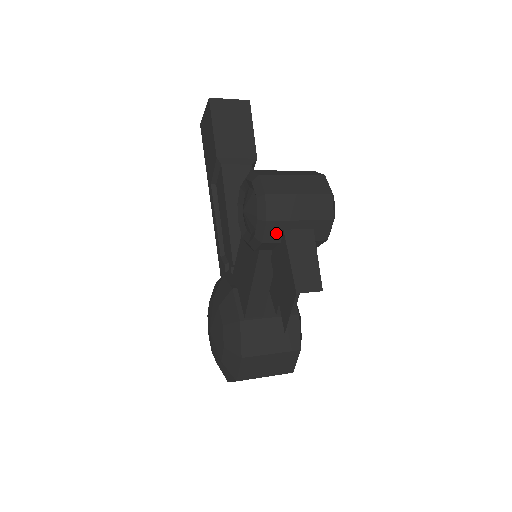
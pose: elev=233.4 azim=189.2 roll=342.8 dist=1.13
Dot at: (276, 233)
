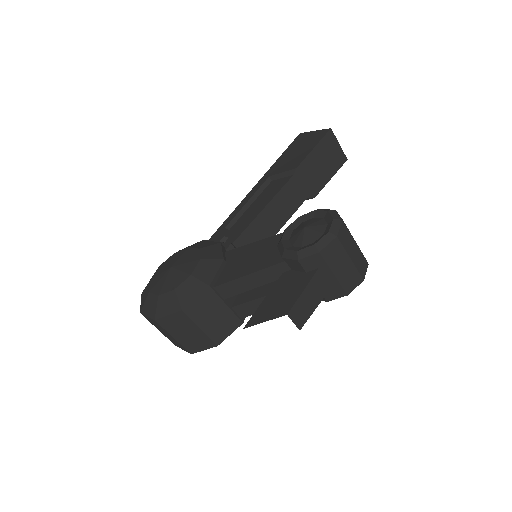
Dot at: (313, 265)
